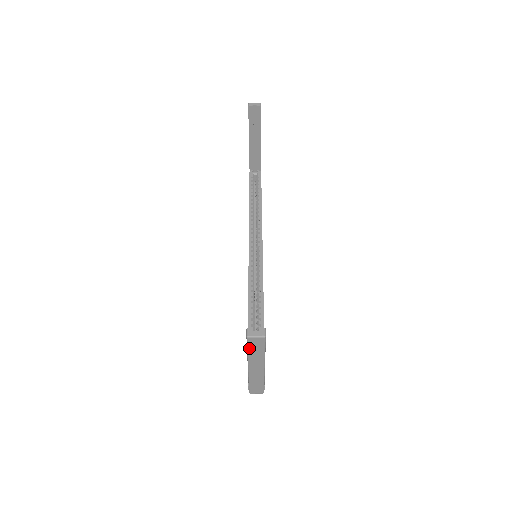
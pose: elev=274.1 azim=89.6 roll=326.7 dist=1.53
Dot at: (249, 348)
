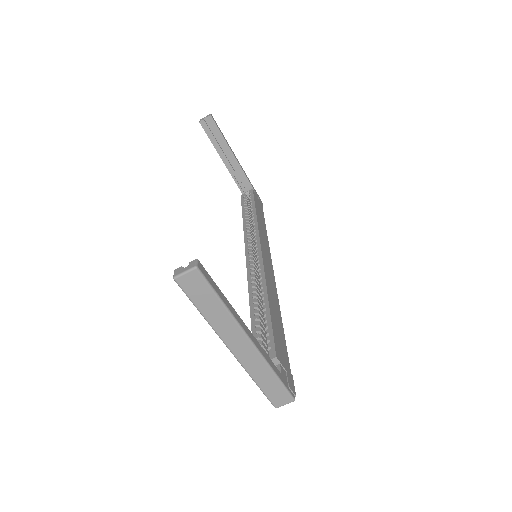
Dot at: (195, 302)
